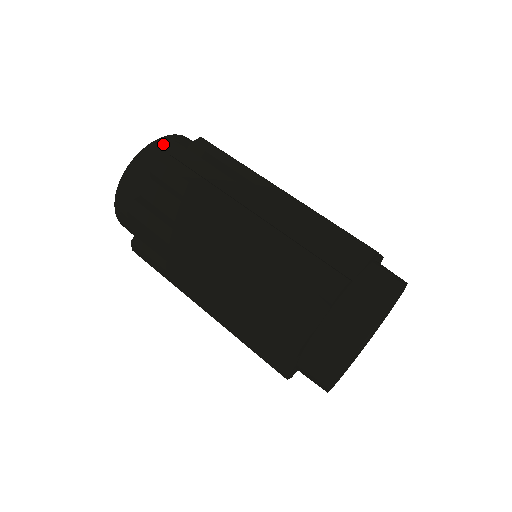
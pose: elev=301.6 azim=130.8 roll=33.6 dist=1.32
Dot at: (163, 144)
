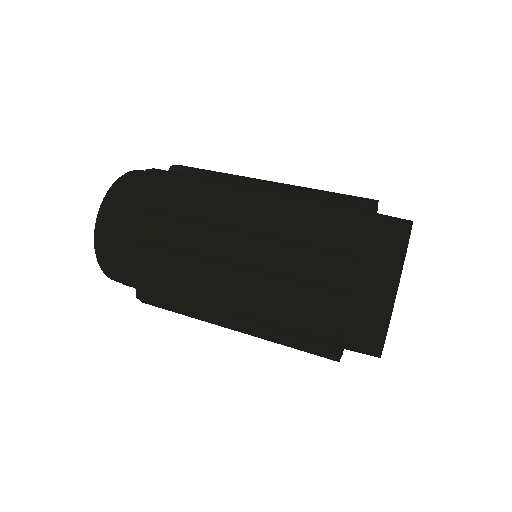
Dot at: occluded
